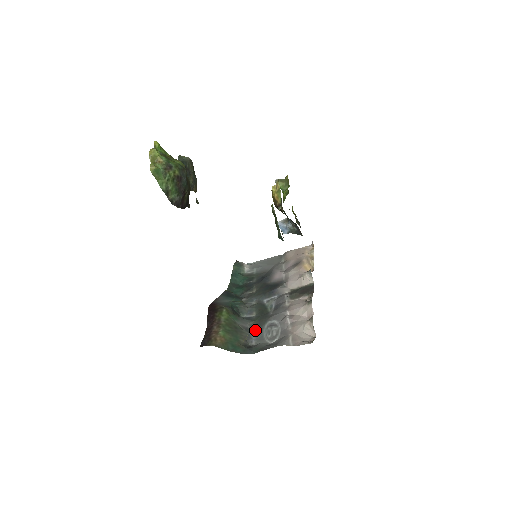
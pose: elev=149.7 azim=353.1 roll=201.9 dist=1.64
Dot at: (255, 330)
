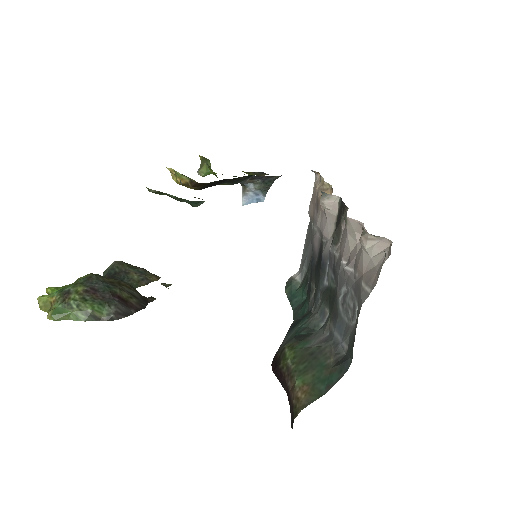
Dot at: (335, 328)
